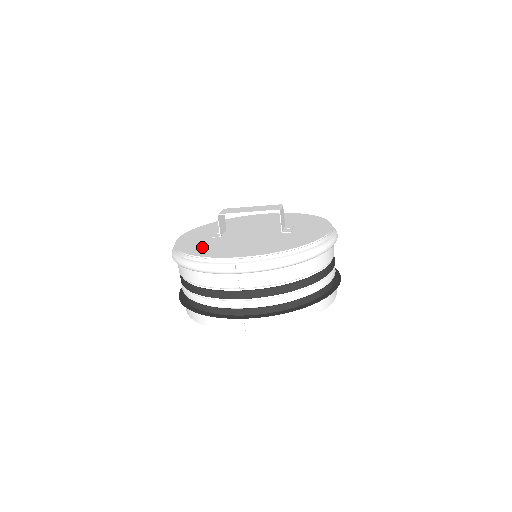
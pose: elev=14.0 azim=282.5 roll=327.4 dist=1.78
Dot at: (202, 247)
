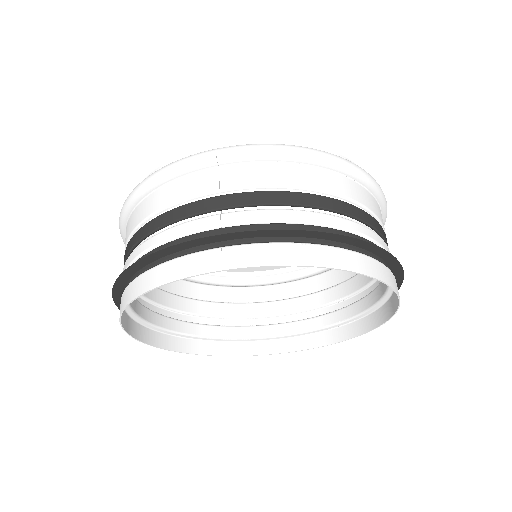
Dot at: occluded
